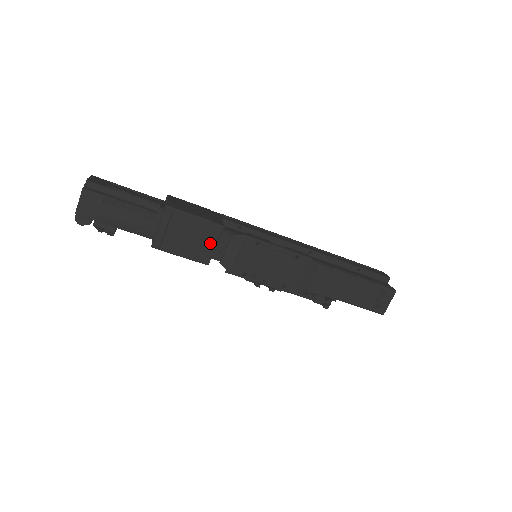
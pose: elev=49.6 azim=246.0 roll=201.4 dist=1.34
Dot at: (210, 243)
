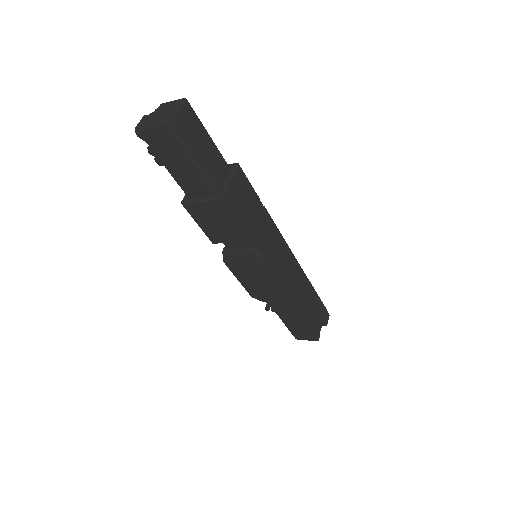
Dot at: (228, 239)
